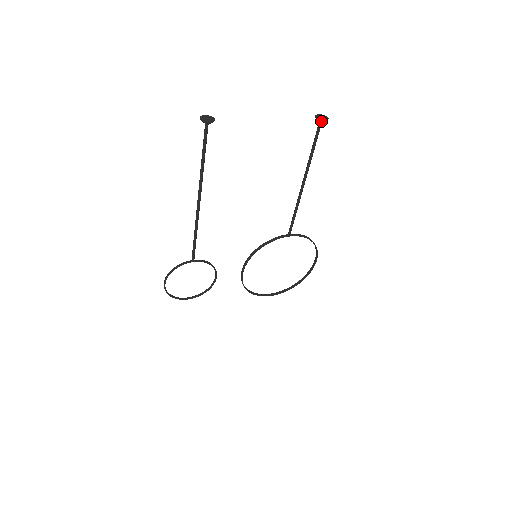
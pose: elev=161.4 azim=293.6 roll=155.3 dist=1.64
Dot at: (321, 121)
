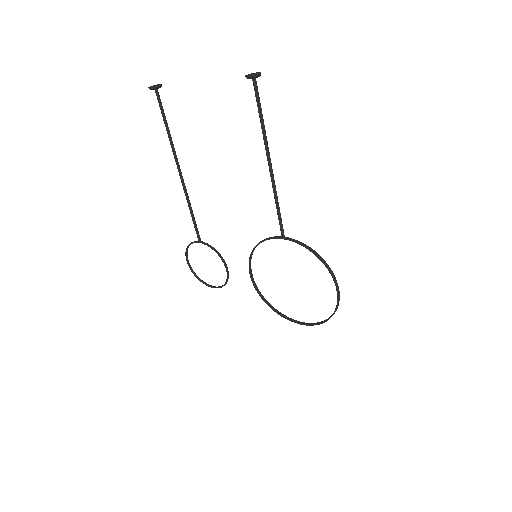
Dot at: (247, 78)
